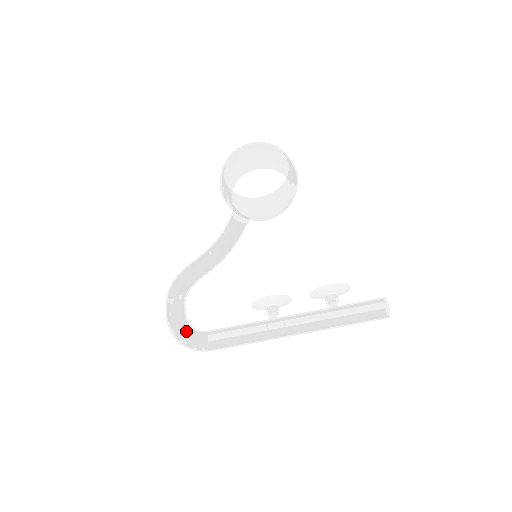
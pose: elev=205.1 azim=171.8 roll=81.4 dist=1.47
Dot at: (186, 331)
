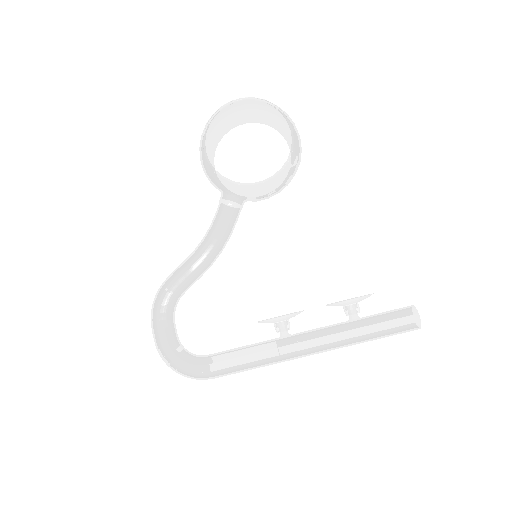
Dot at: (182, 360)
